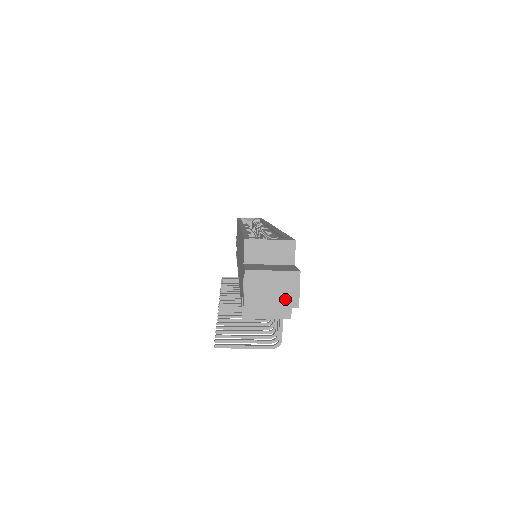
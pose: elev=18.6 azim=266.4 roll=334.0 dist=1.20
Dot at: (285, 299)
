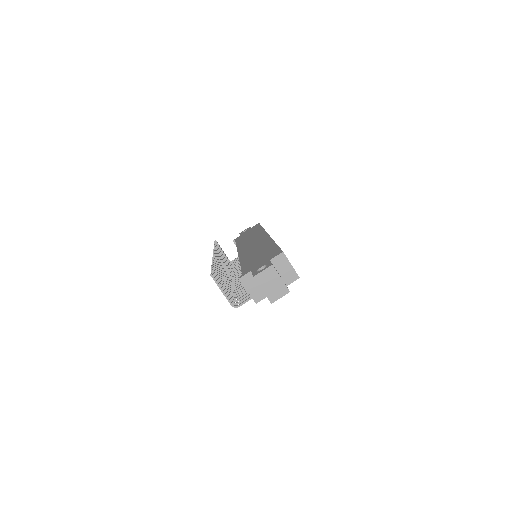
Dot at: (271, 294)
